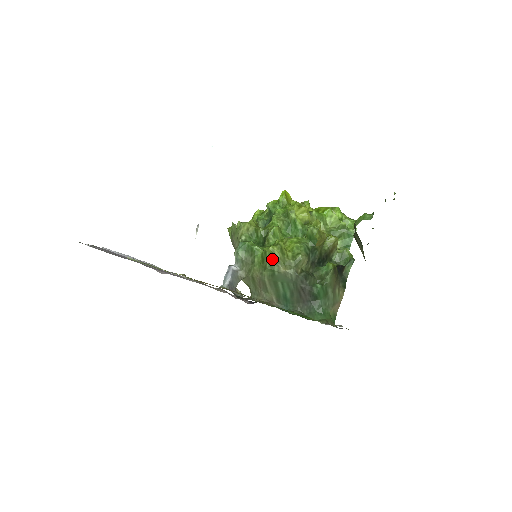
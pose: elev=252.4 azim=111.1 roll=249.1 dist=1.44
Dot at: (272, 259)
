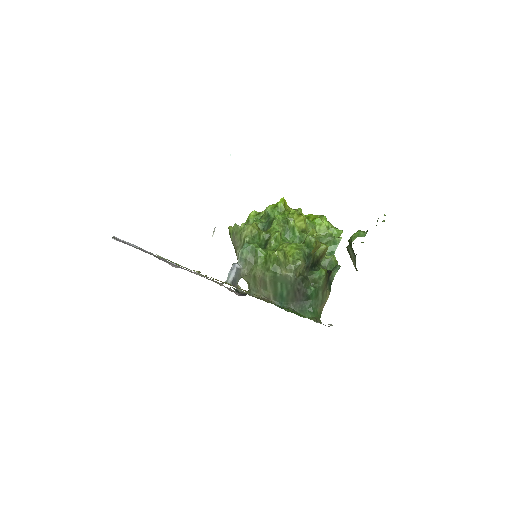
Dot at: (276, 262)
